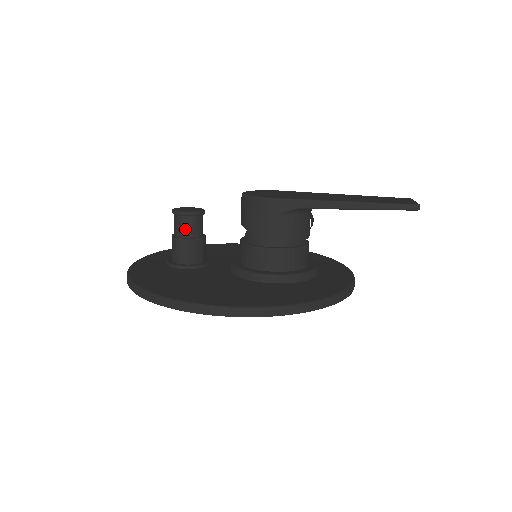
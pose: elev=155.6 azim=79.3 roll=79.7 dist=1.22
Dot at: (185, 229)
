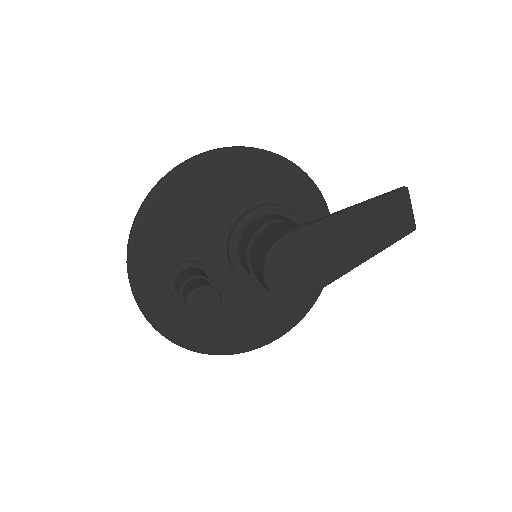
Dot at: occluded
